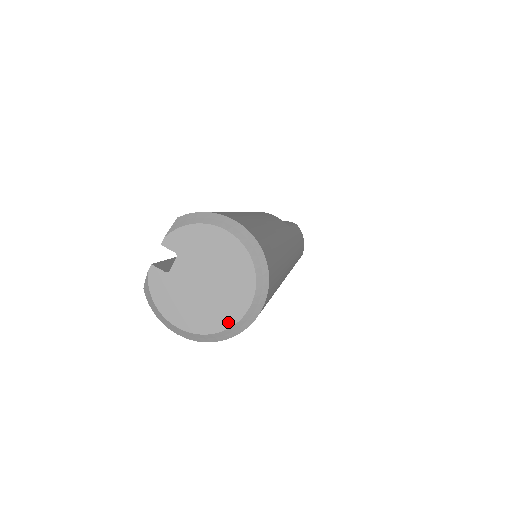
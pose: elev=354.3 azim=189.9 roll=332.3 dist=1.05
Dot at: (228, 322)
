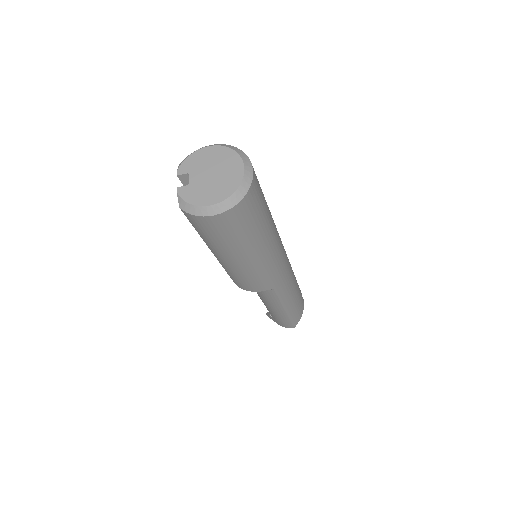
Dot at: (237, 182)
